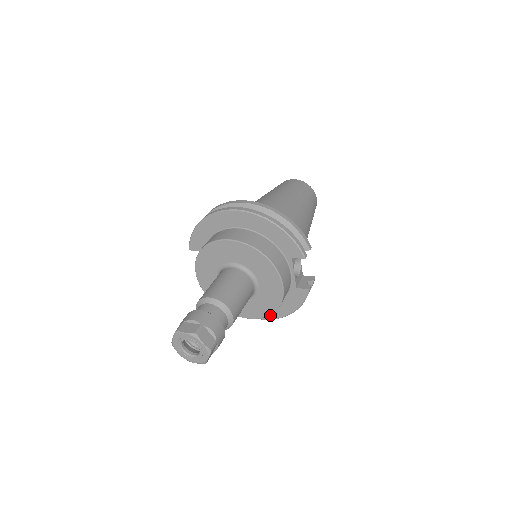
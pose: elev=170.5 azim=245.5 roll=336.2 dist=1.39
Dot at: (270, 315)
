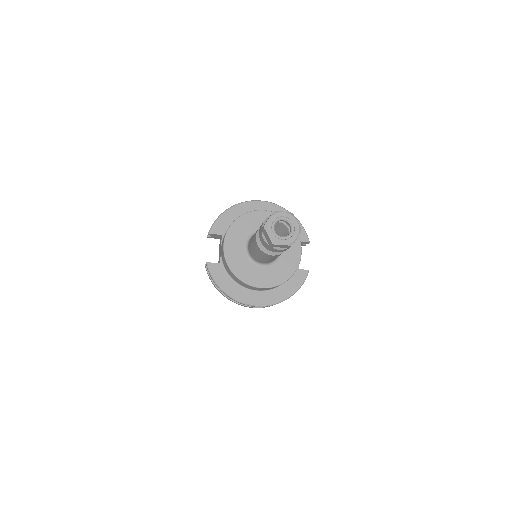
Dot at: (271, 300)
